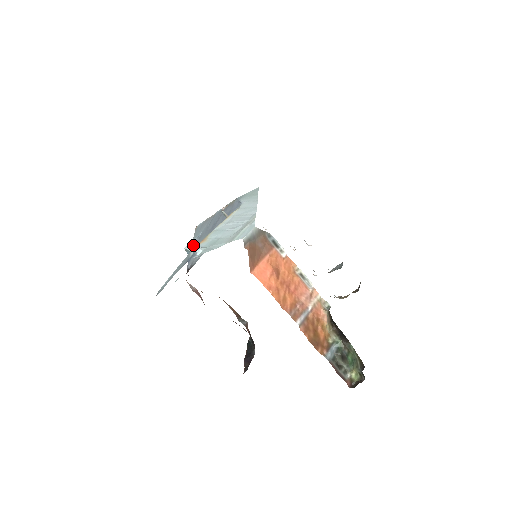
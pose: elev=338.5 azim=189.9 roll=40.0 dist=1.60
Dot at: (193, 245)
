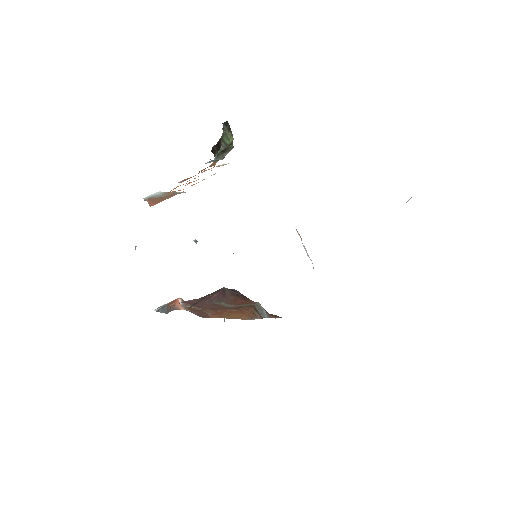
Dot at: occluded
